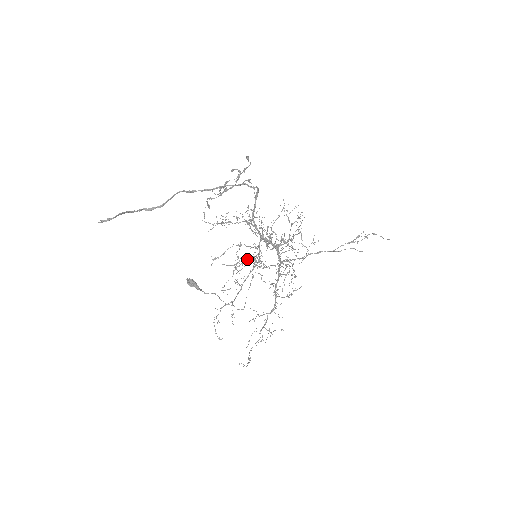
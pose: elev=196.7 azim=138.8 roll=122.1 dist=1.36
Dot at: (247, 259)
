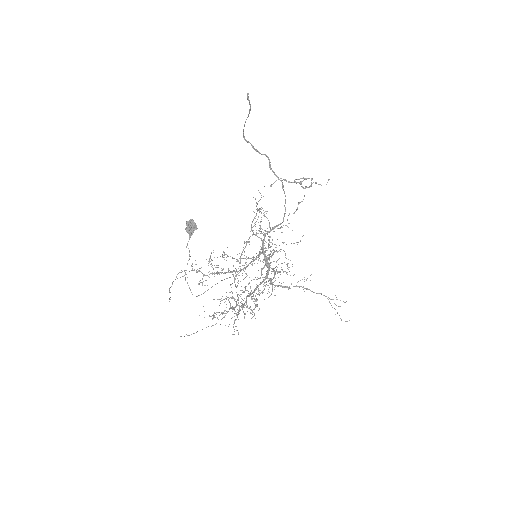
Dot at: (269, 239)
